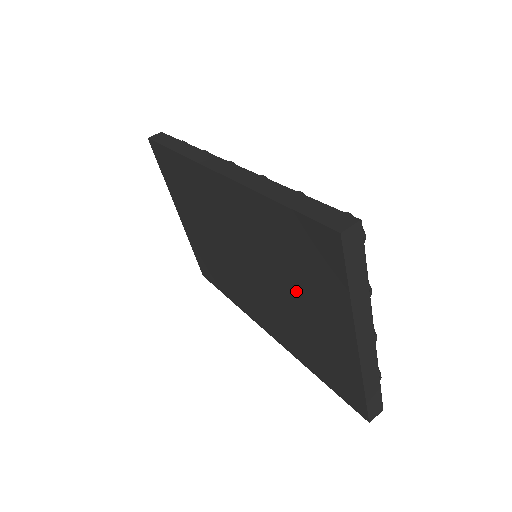
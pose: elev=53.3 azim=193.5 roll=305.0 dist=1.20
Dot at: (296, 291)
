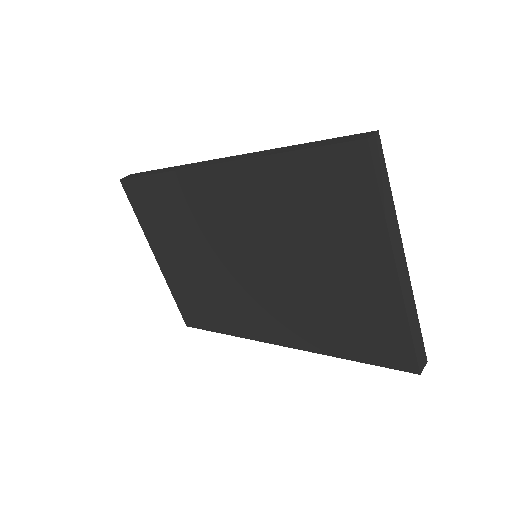
Dot at: (316, 253)
